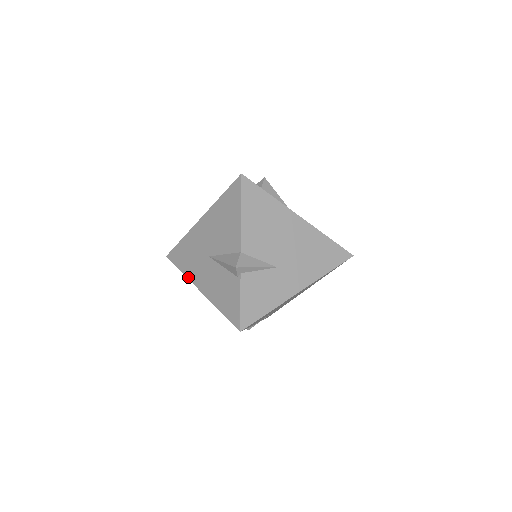
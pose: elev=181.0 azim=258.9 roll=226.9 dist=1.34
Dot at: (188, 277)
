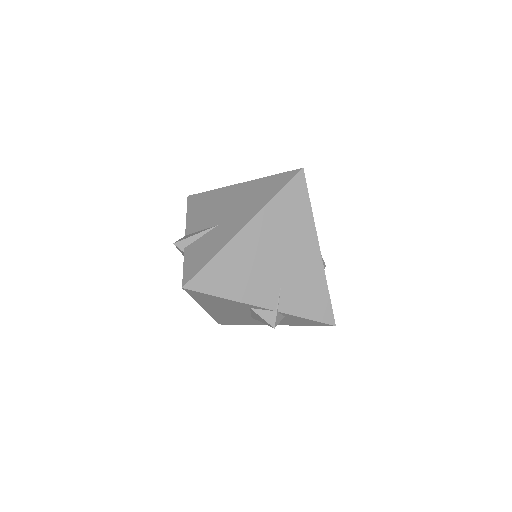
Dot at: (209, 313)
